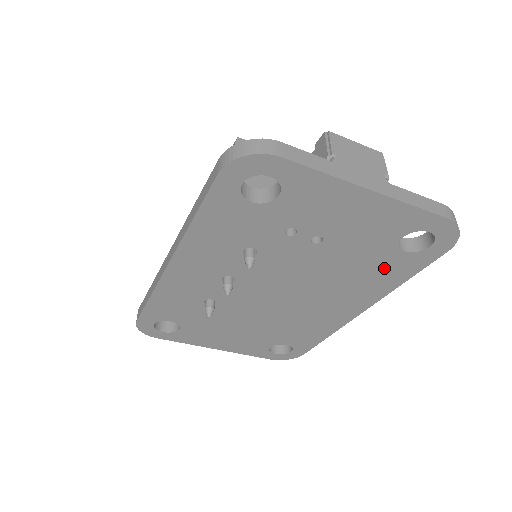
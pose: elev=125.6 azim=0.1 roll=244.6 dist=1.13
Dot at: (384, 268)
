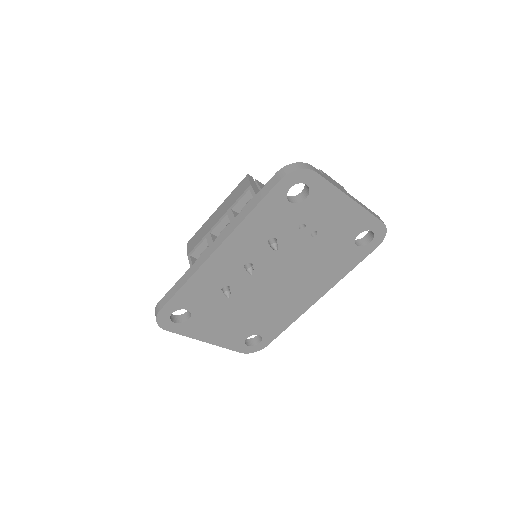
Dot at: (343, 259)
